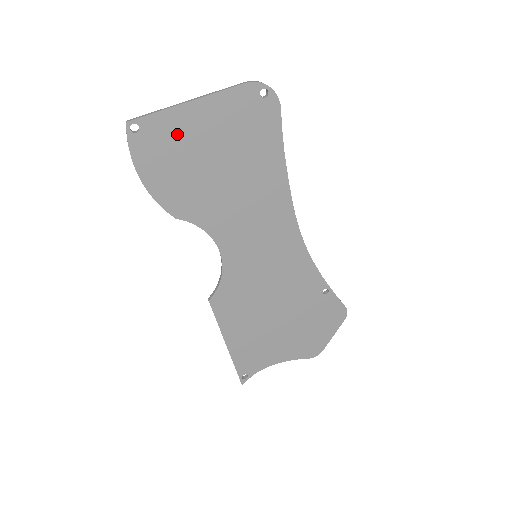
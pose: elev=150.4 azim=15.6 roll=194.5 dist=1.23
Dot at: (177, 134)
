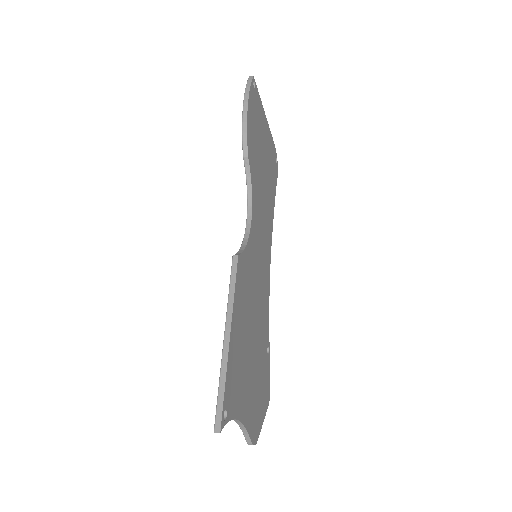
Dot at: (260, 118)
